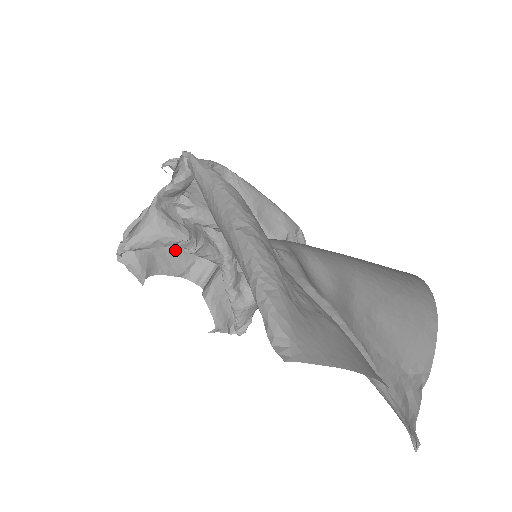
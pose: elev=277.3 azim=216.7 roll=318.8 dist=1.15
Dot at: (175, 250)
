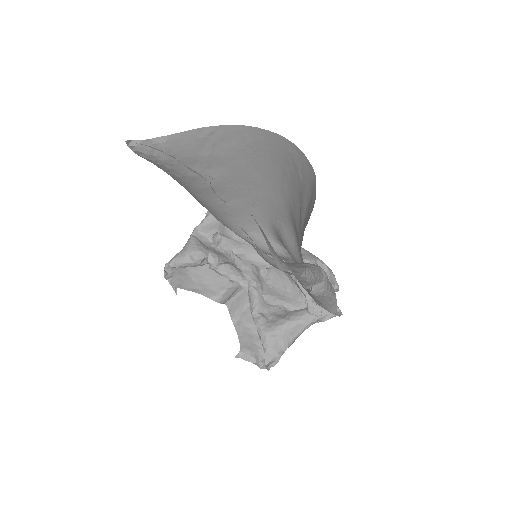
Dot at: (210, 277)
